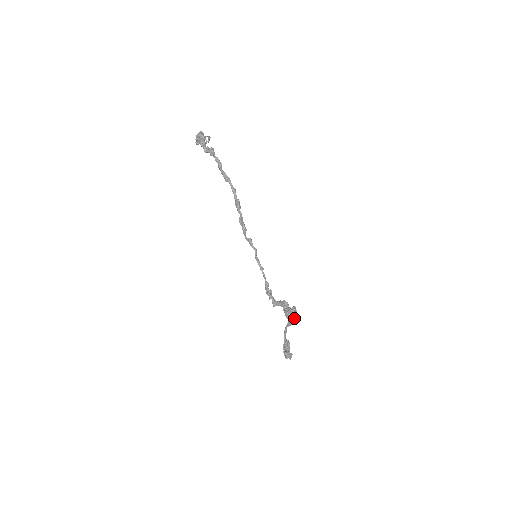
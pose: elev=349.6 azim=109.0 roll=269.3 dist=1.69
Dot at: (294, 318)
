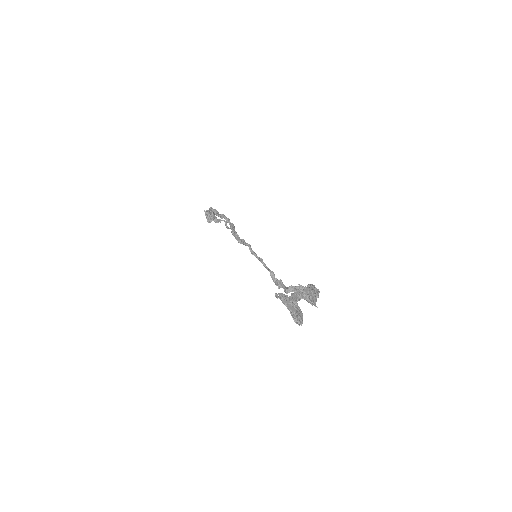
Dot at: (311, 291)
